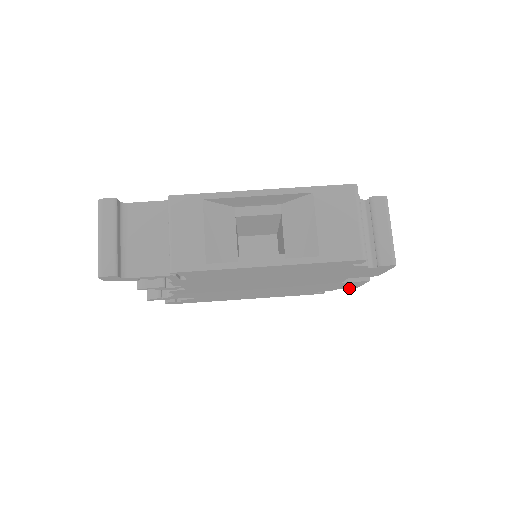
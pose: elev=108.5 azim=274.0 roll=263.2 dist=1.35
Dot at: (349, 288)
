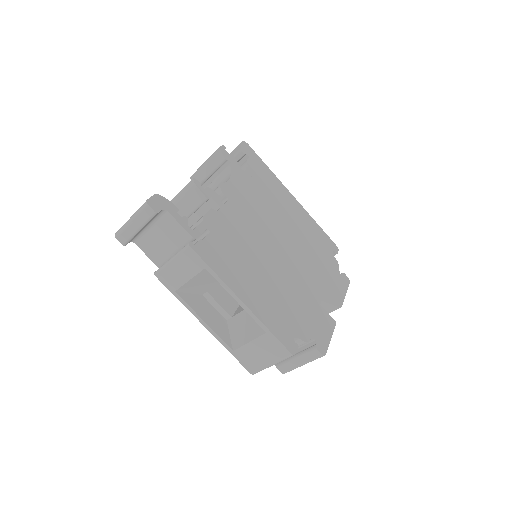
Dot at: occluded
